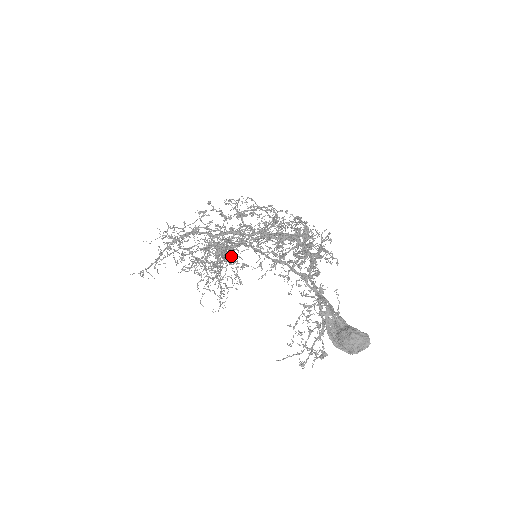
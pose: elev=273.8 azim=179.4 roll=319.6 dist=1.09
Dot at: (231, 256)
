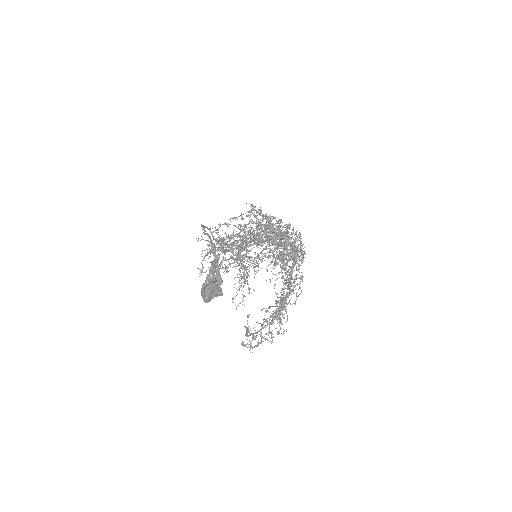
Dot at: (221, 246)
